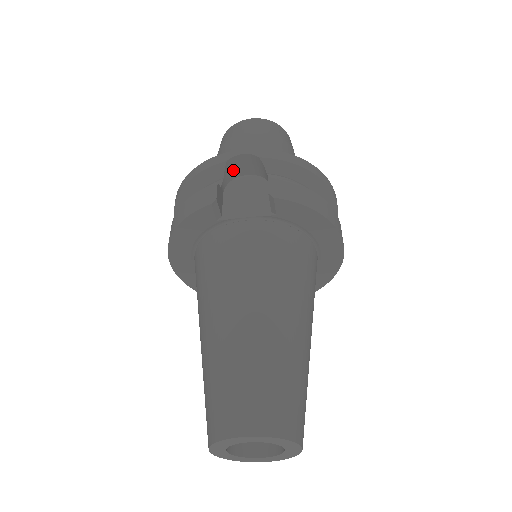
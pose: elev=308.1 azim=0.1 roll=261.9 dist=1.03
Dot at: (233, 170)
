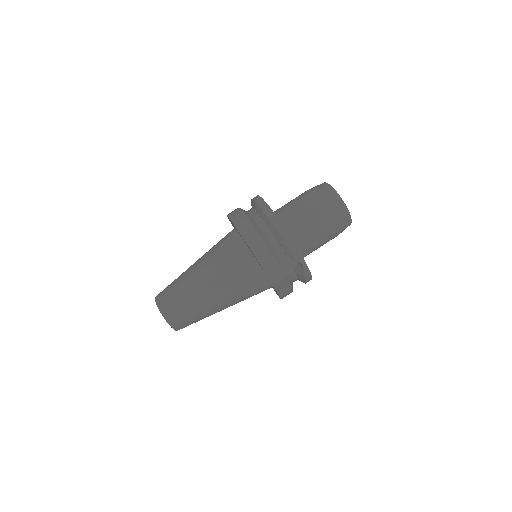
Dot at: occluded
